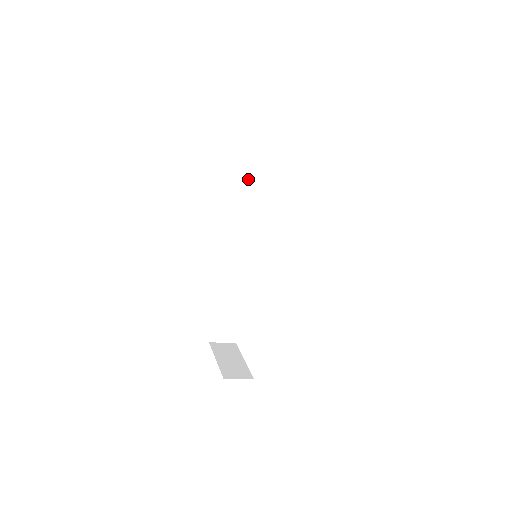
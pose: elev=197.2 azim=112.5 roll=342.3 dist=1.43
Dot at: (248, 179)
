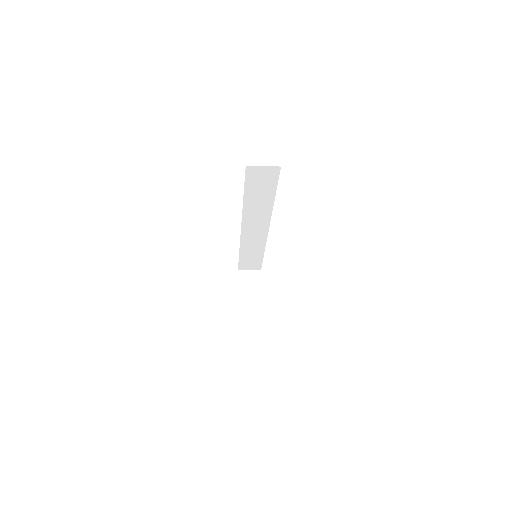
Dot at: (246, 197)
